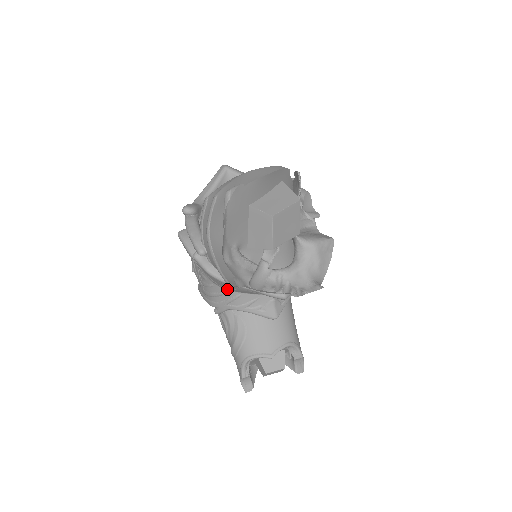
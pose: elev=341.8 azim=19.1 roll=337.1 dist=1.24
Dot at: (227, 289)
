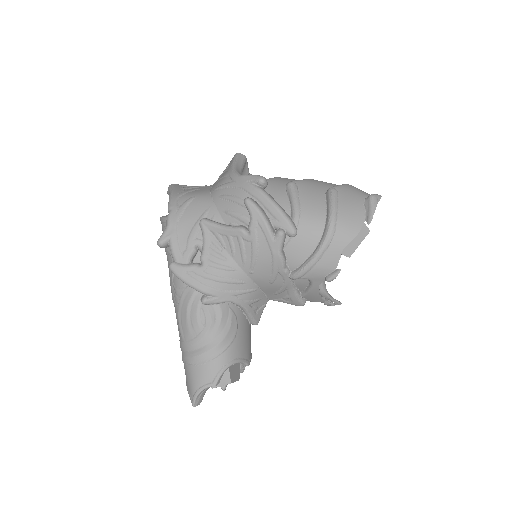
Dot at: (252, 279)
